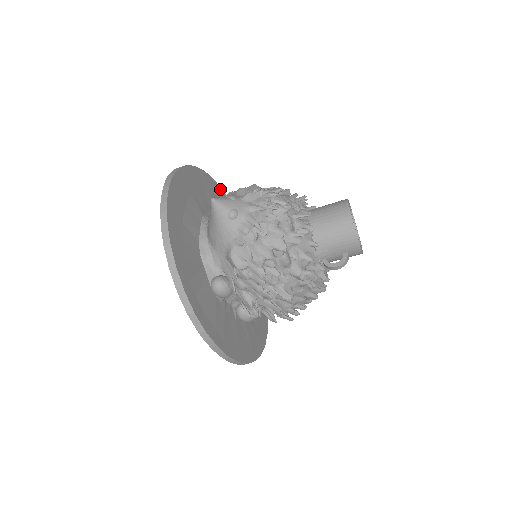
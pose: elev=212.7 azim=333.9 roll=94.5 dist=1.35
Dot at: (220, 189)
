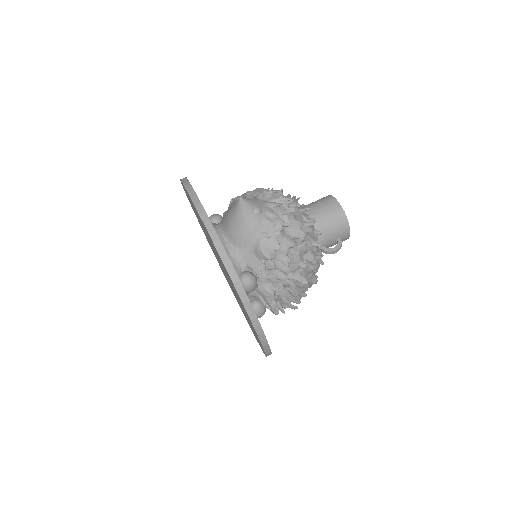
Dot at: occluded
